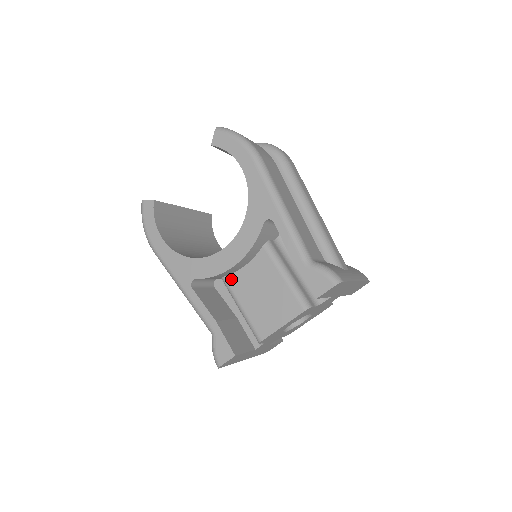
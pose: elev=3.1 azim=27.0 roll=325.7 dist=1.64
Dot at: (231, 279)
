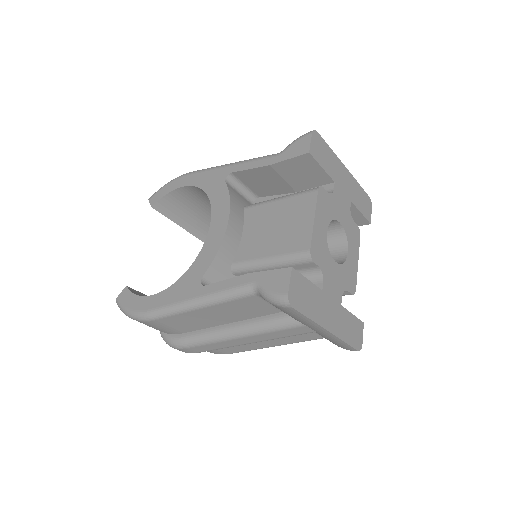
Dot at: (239, 256)
